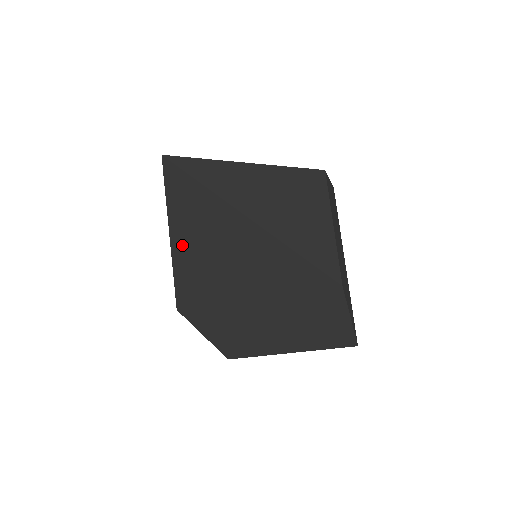
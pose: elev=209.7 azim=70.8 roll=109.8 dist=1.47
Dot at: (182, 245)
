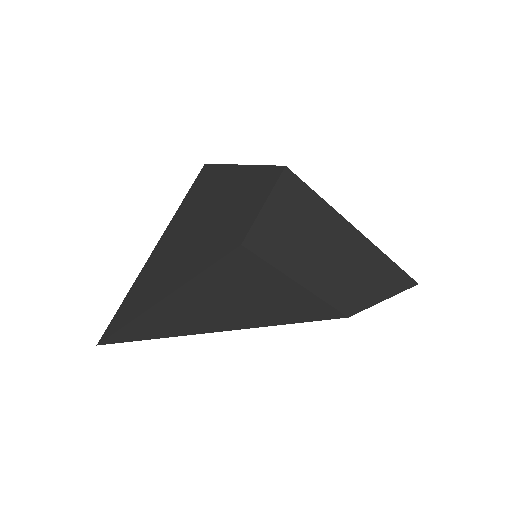
Dot at: occluded
